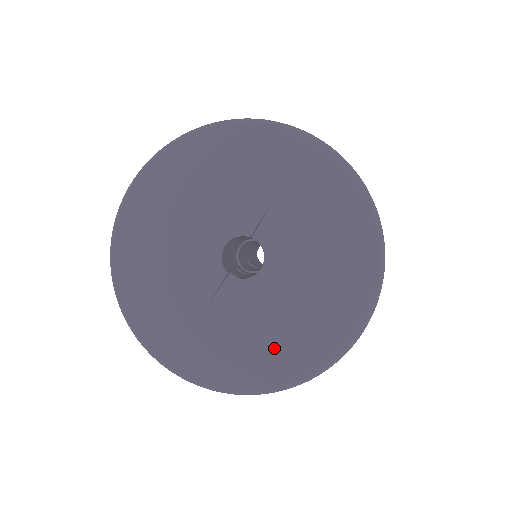
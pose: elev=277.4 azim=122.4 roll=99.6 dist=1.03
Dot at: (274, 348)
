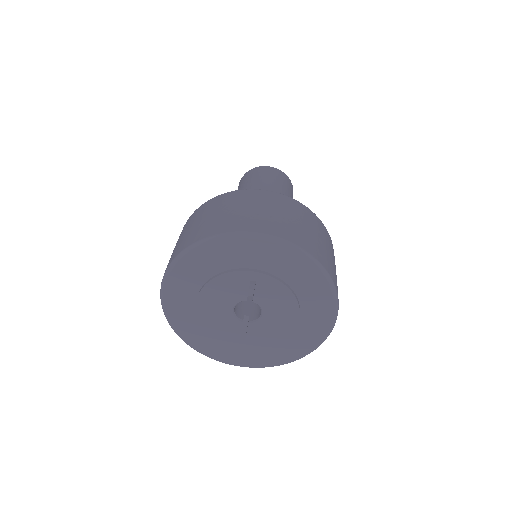
Dot at: (287, 344)
